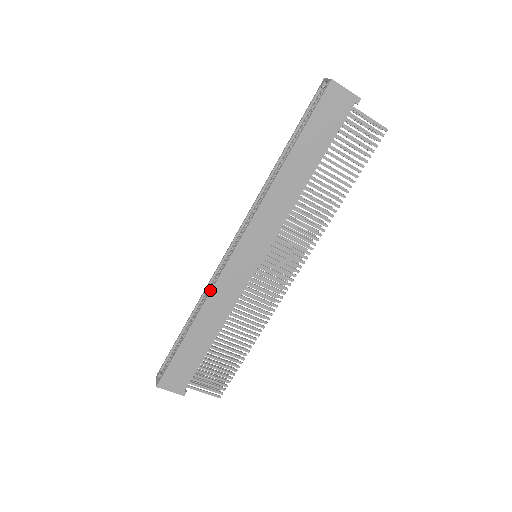
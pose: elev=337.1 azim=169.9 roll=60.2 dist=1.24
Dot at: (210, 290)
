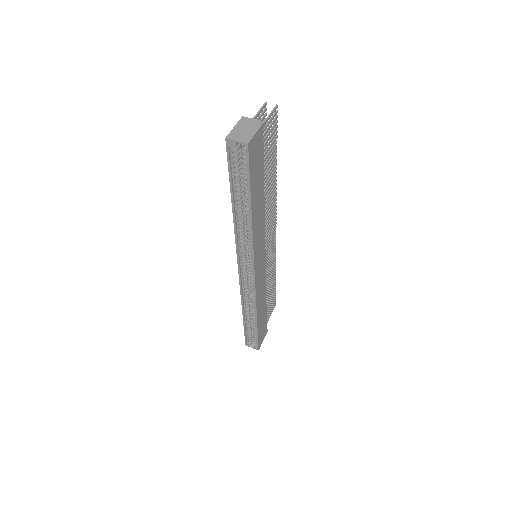
Dot at: (255, 301)
